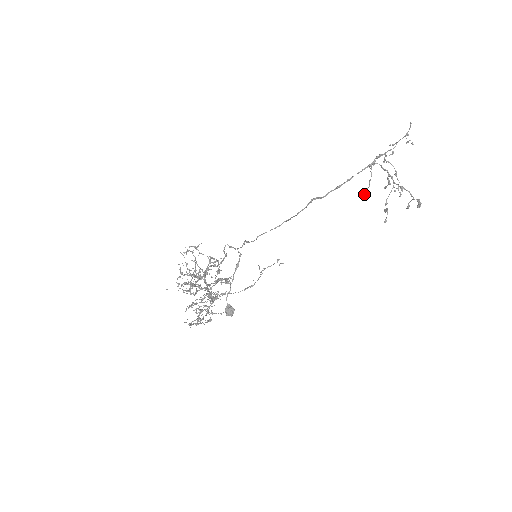
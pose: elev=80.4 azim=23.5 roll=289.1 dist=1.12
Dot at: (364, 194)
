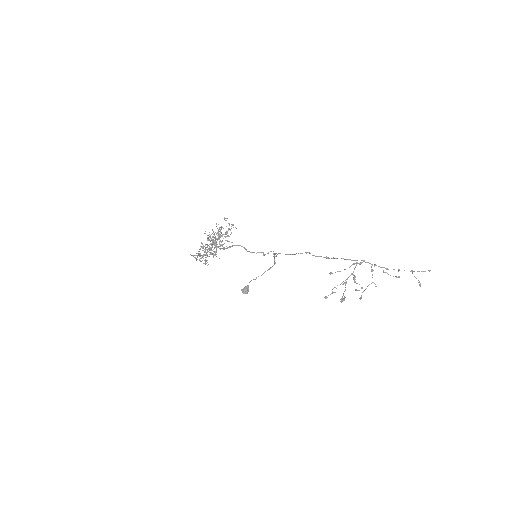
Dot at: (332, 273)
